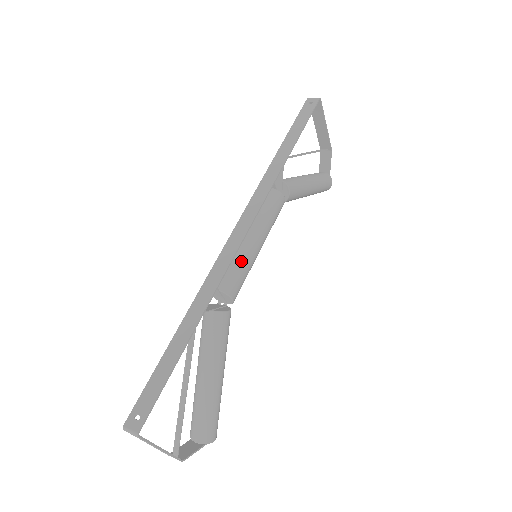
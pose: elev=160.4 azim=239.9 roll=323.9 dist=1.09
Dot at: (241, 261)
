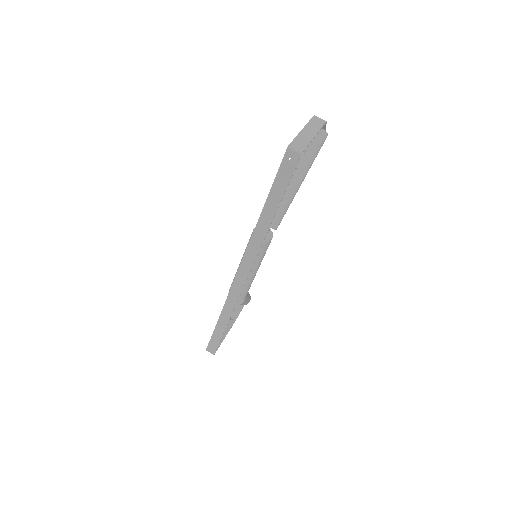
Dot at: (246, 286)
